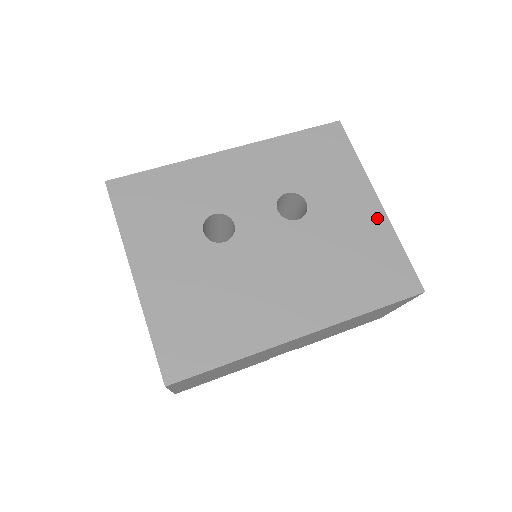
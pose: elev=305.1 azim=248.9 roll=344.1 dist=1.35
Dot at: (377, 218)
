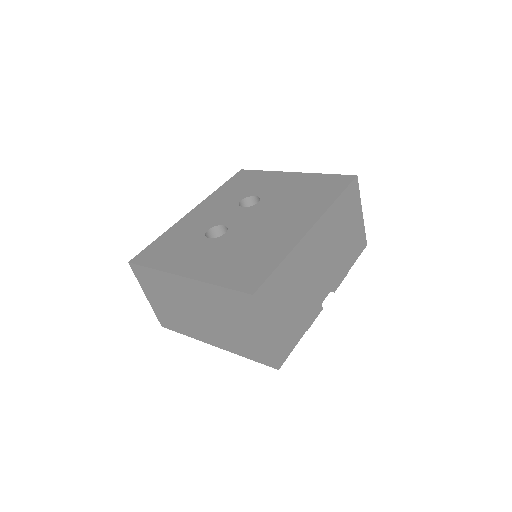
Dot at: (300, 176)
